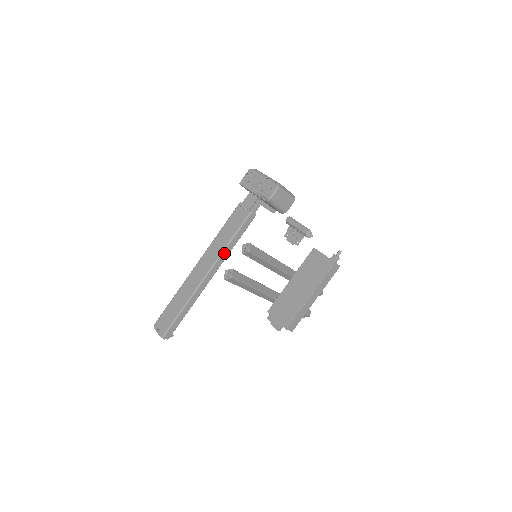
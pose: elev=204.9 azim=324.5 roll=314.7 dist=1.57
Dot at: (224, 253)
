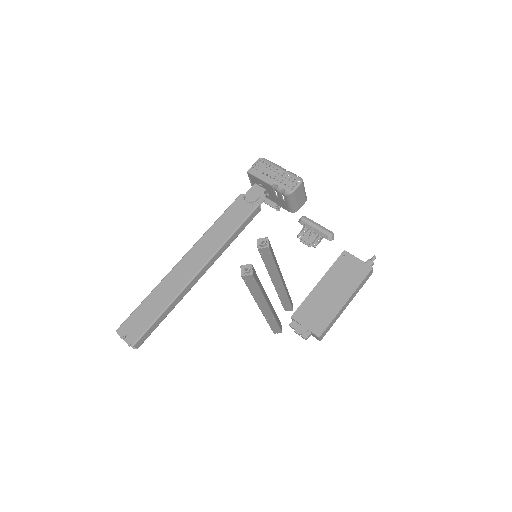
Dot at: (222, 248)
